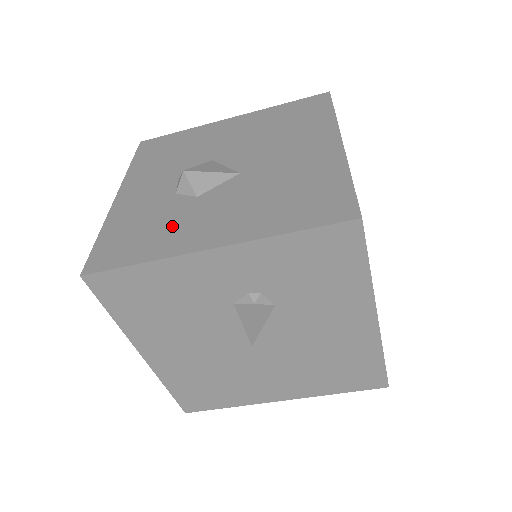
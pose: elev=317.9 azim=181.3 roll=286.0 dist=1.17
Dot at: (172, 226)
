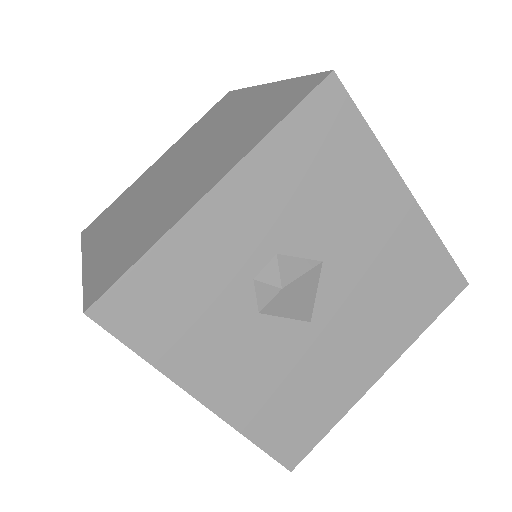
Dot at: (207, 335)
